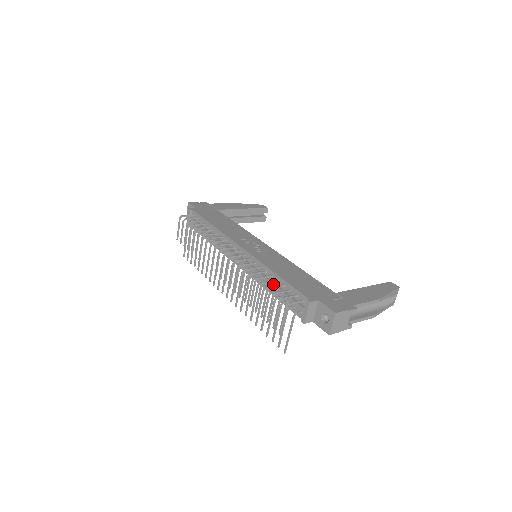
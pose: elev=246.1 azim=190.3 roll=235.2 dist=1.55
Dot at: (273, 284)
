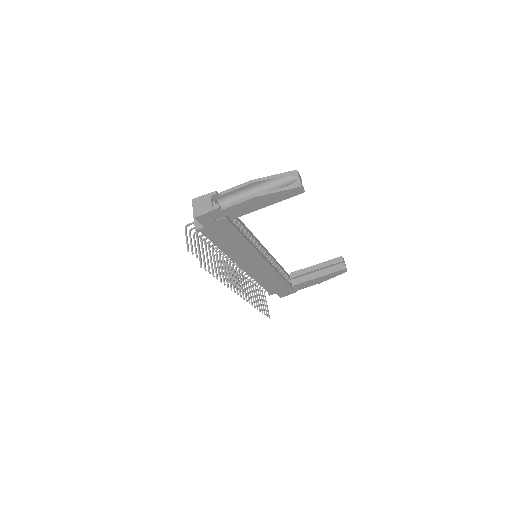
Dot at: occluded
